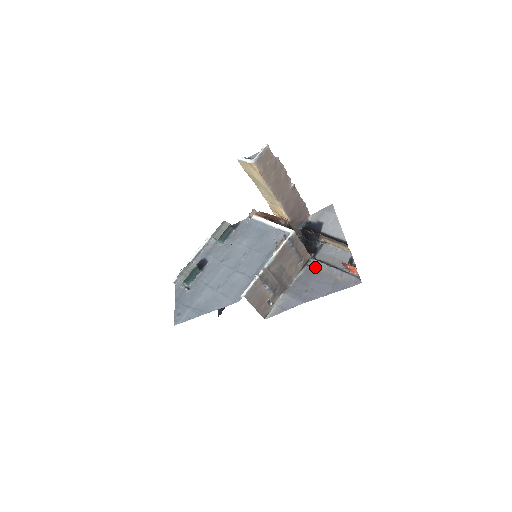
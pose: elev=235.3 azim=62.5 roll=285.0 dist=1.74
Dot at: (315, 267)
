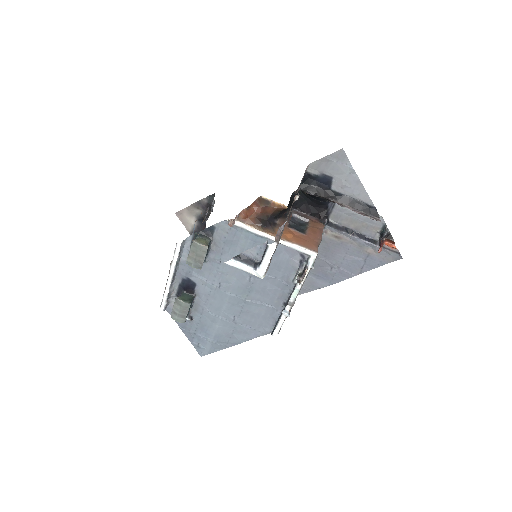
Dot at: (333, 236)
